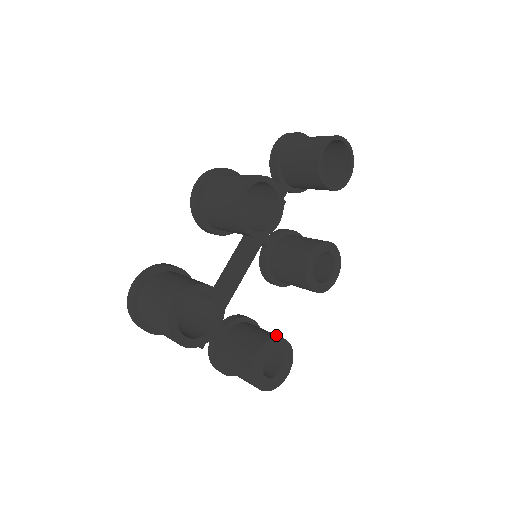
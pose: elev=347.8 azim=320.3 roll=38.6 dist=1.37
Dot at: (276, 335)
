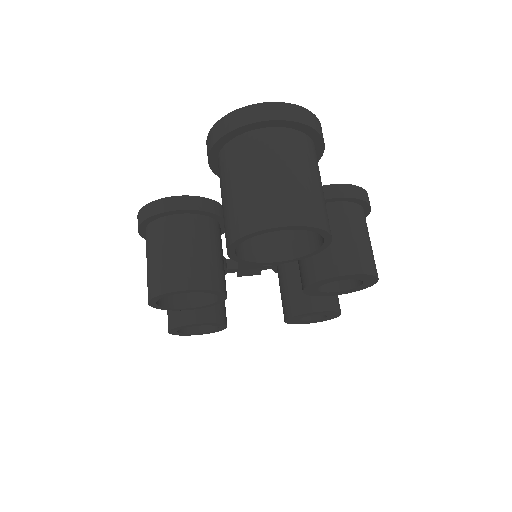
Dot at: (308, 305)
